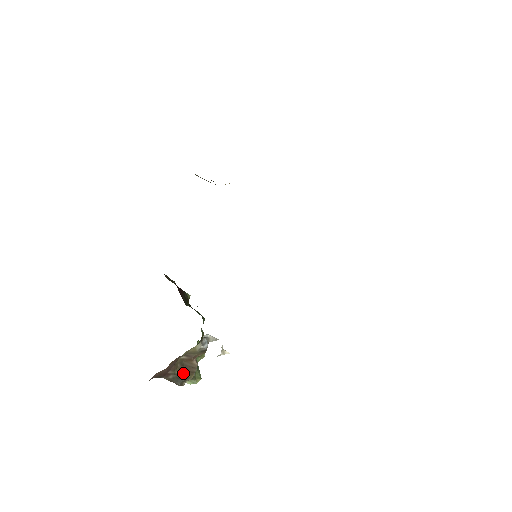
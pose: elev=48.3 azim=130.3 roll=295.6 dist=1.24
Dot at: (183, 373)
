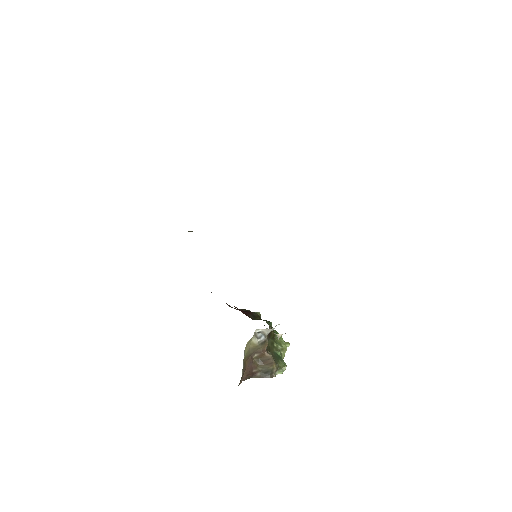
Dot at: (265, 367)
